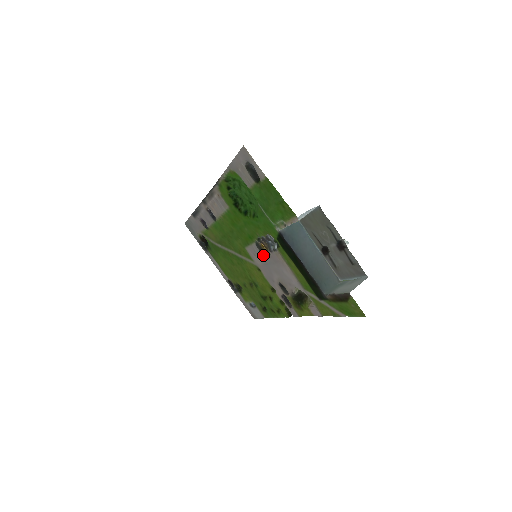
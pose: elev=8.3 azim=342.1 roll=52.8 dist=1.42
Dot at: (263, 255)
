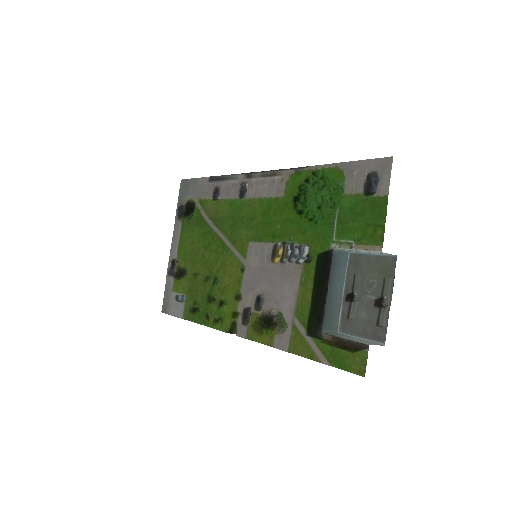
Dot at: (271, 259)
